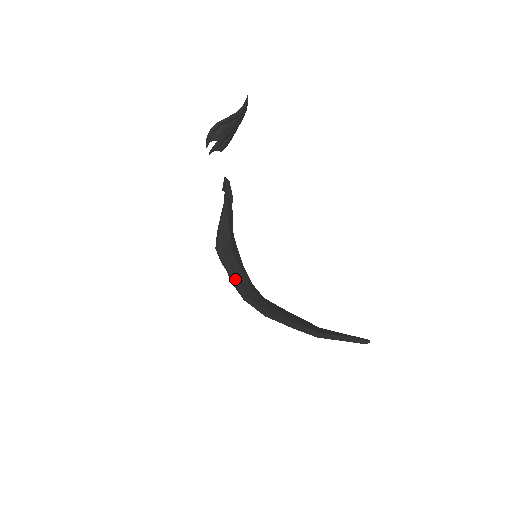
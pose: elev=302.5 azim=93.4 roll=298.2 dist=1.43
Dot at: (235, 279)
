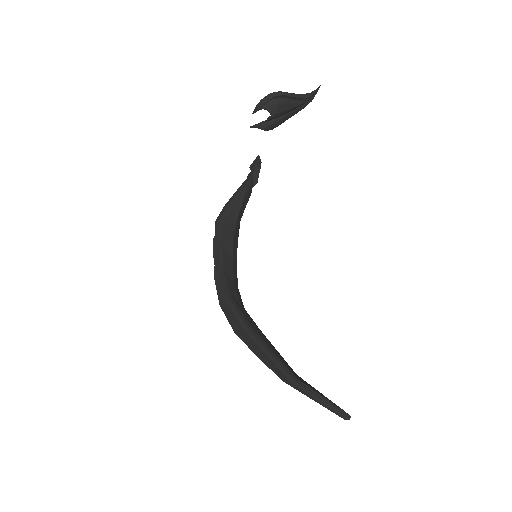
Dot at: (222, 267)
